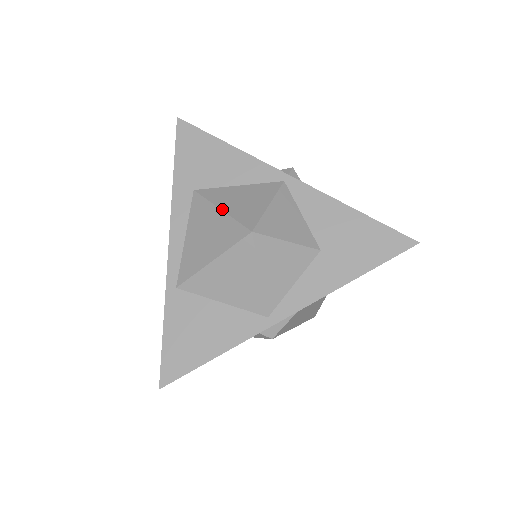
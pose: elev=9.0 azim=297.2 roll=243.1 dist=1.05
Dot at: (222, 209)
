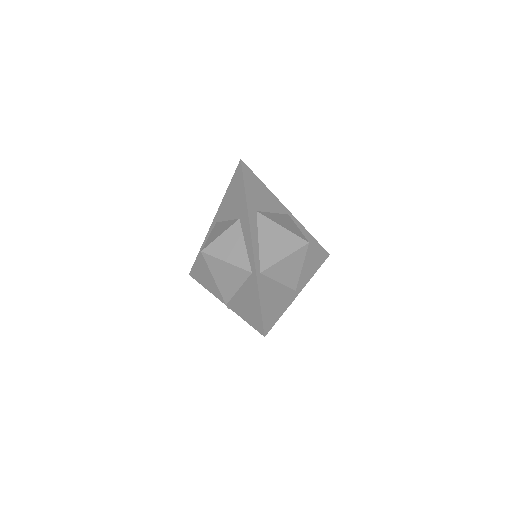
Dot at: (284, 227)
